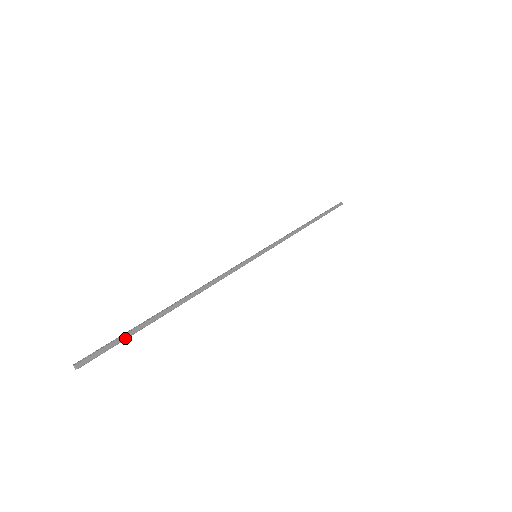
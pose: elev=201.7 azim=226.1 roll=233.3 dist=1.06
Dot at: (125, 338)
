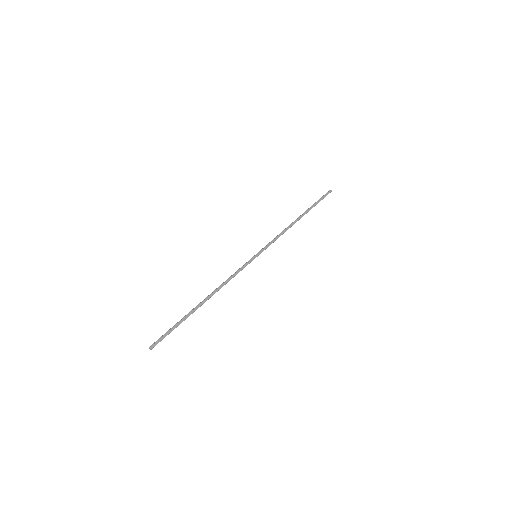
Dot at: occluded
